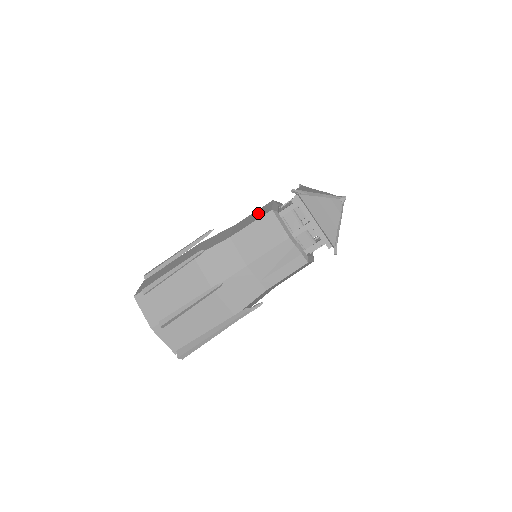
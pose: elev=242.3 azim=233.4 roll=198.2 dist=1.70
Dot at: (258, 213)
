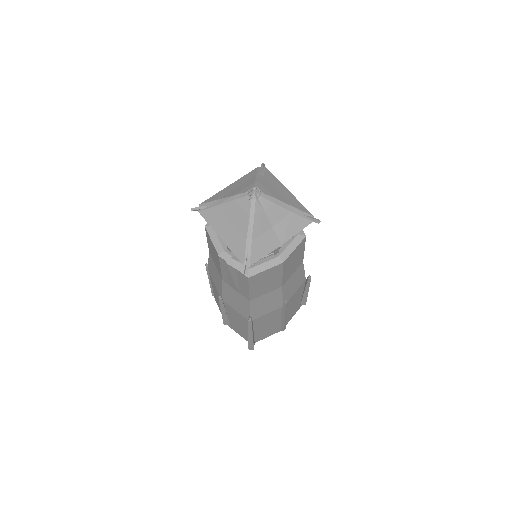
Dot at: occluded
